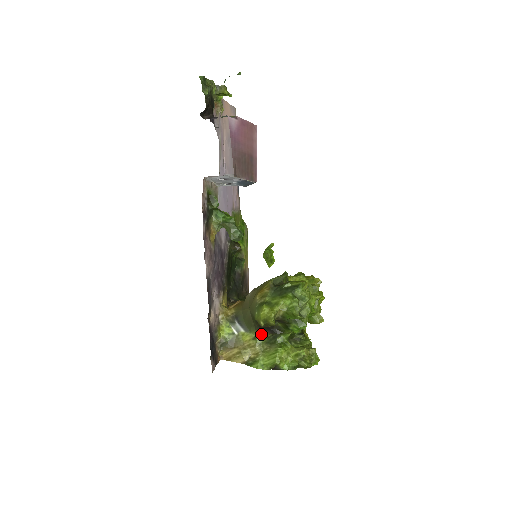
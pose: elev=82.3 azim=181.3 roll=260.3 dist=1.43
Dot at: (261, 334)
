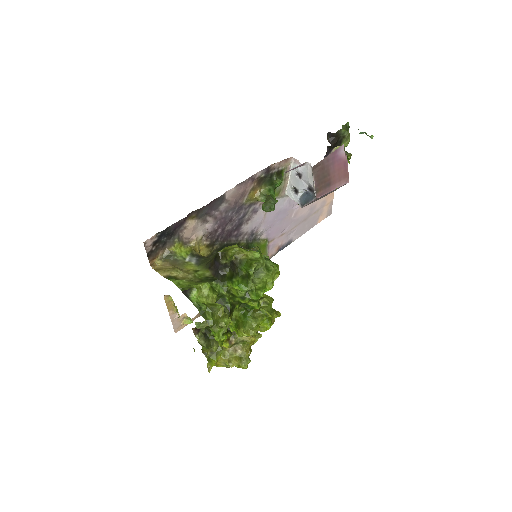
Dot at: (205, 271)
